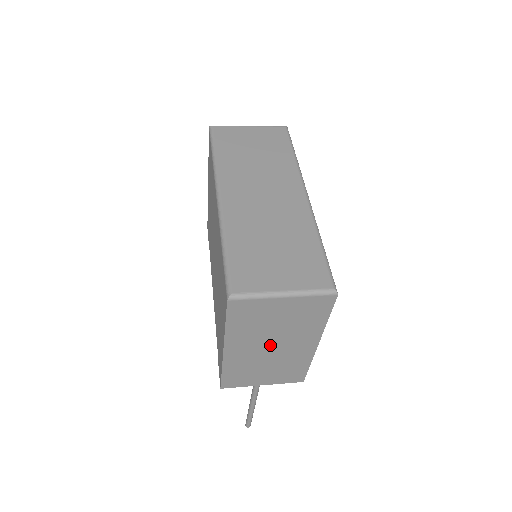
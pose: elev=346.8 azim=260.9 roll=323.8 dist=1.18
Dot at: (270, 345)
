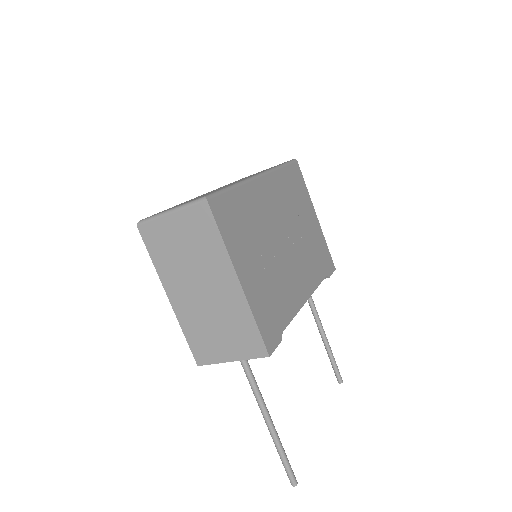
Dot at: (199, 286)
